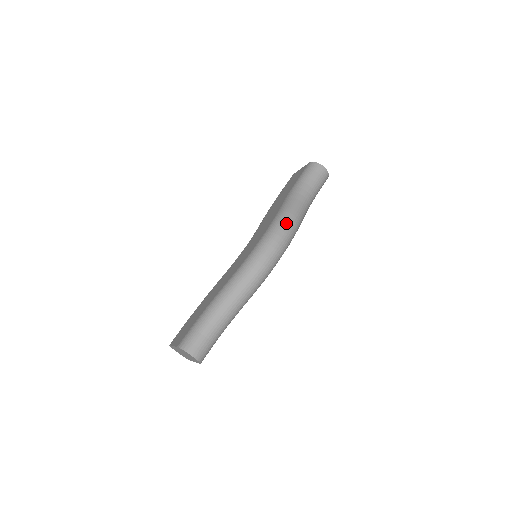
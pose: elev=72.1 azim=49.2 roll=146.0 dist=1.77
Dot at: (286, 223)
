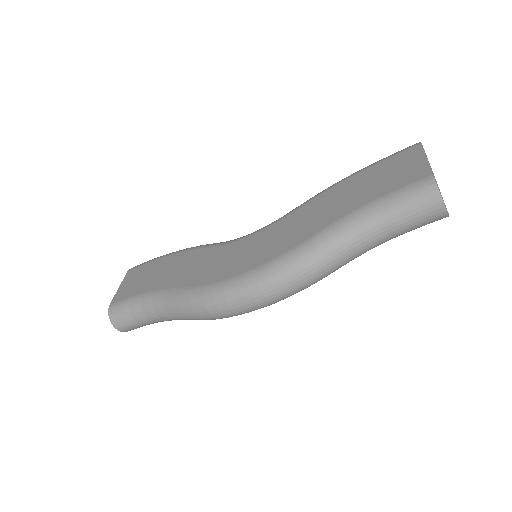
Dot at: (288, 280)
